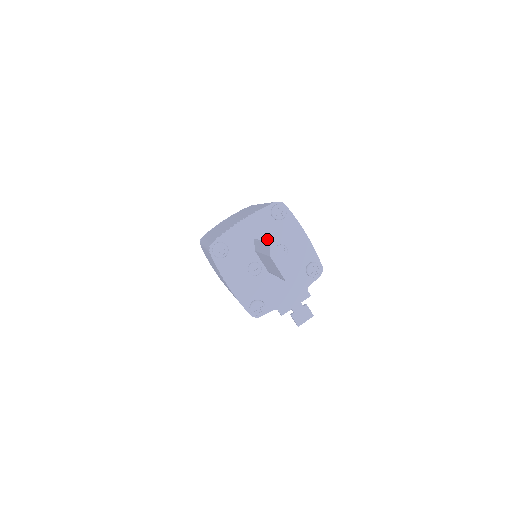
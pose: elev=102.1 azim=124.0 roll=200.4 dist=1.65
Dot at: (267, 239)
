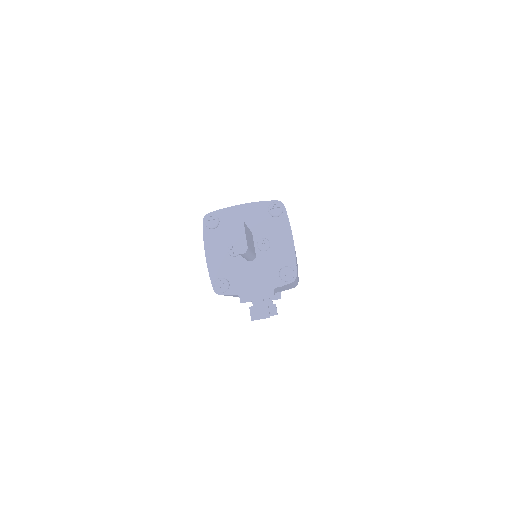
Dot at: (256, 229)
